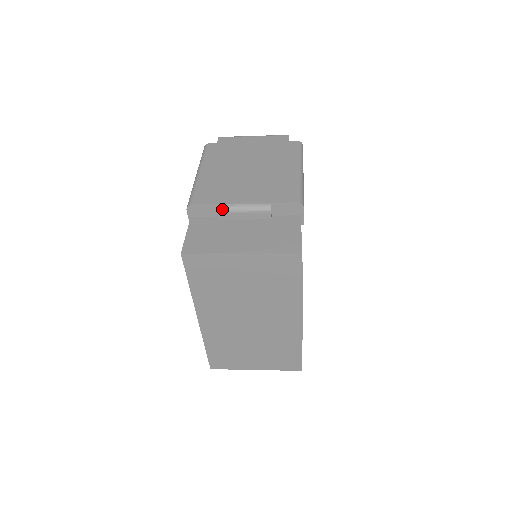
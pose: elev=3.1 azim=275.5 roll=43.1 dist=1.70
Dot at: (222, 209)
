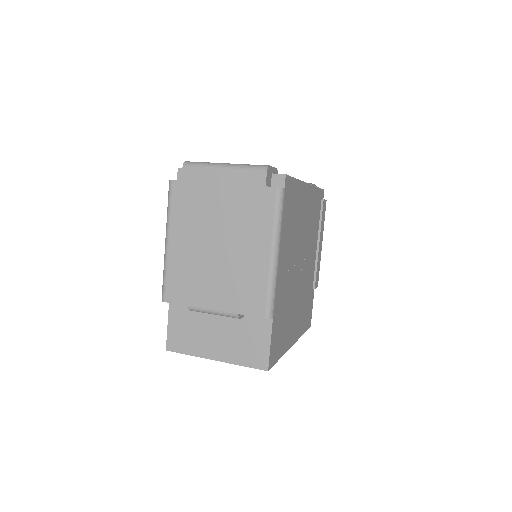
Dot at: (193, 310)
